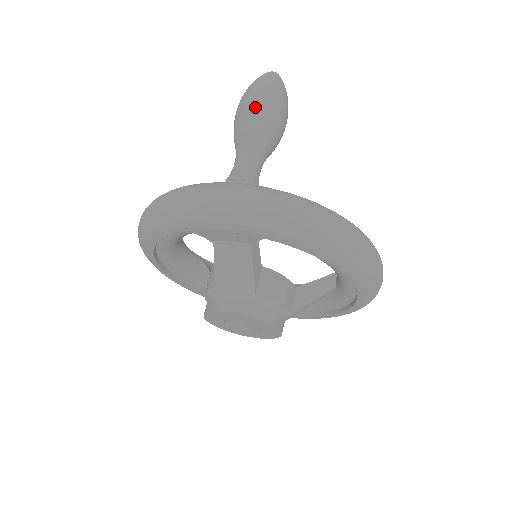
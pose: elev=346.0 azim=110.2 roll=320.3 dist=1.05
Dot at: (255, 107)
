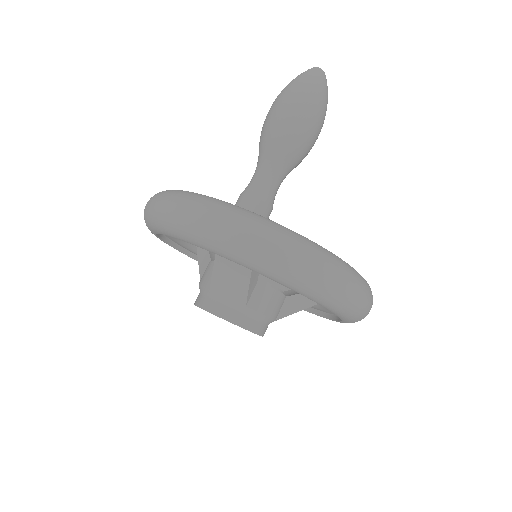
Dot at: (289, 120)
